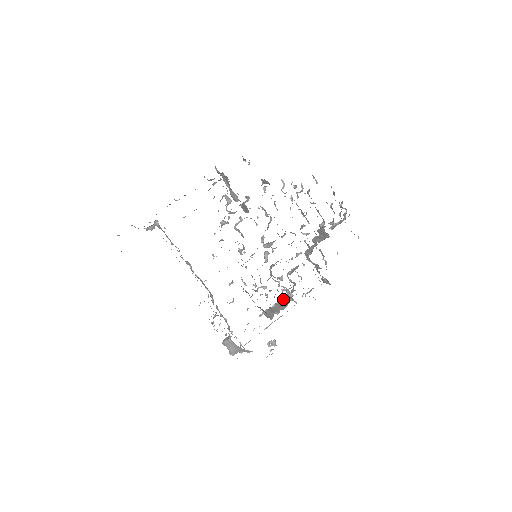
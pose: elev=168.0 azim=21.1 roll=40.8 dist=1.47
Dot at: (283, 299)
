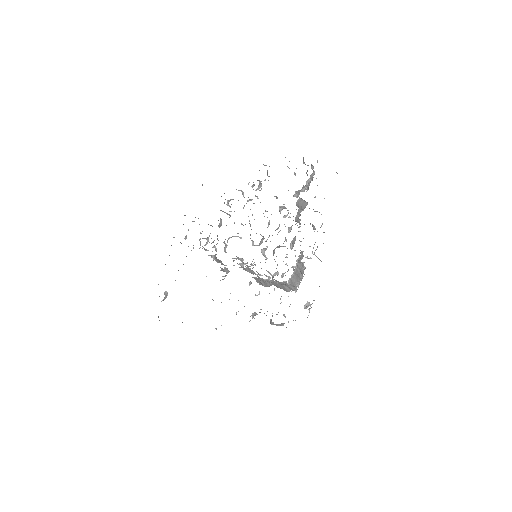
Dot at: (298, 266)
